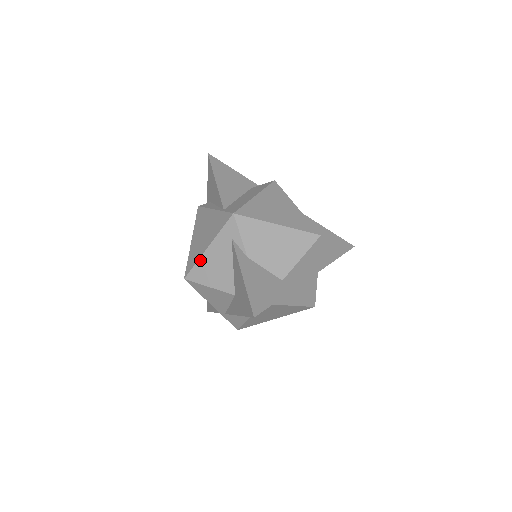
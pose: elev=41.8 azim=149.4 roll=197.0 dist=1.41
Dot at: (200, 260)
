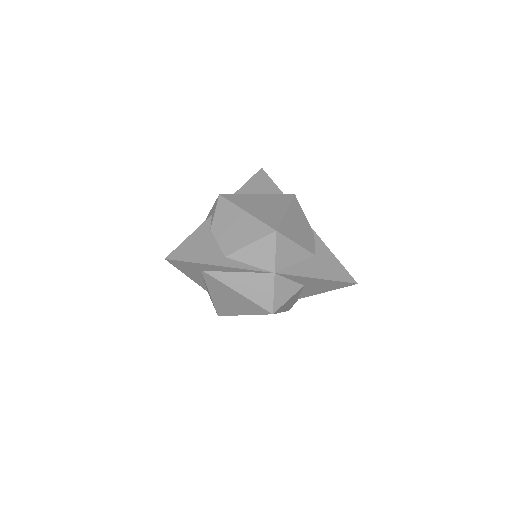
Dot at: occluded
